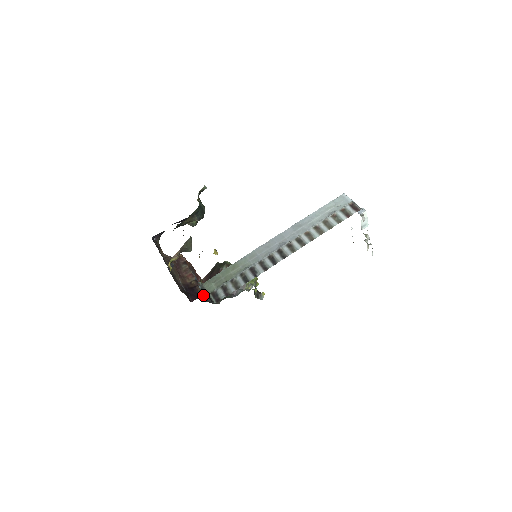
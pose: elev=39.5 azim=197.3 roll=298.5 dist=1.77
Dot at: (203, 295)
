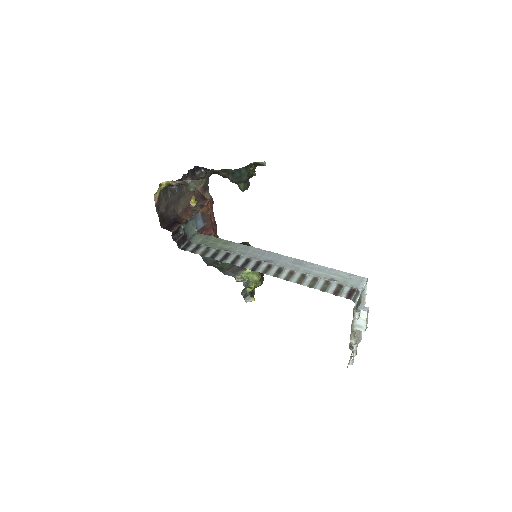
Dot at: (179, 235)
